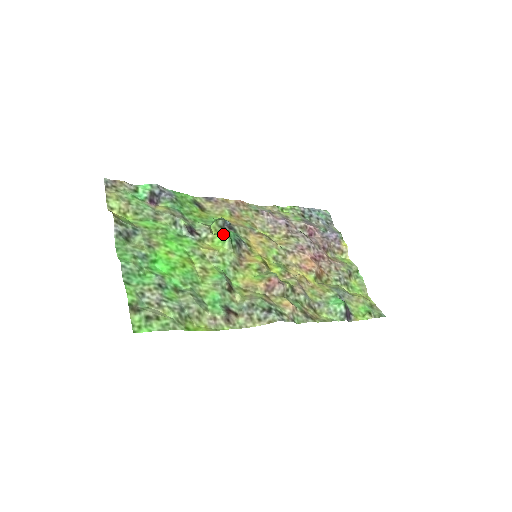
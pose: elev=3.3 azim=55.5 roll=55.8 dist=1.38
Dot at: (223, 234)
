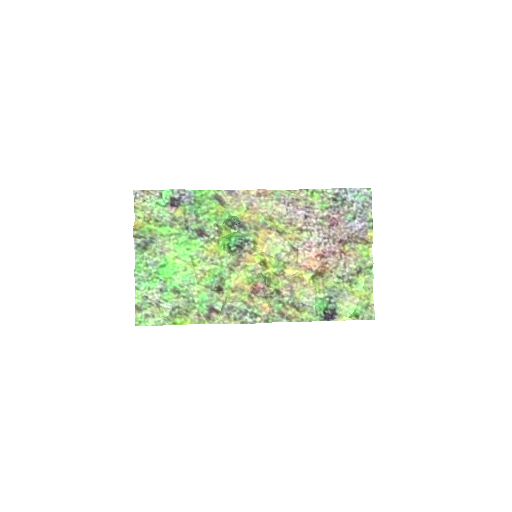
Dot at: (224, 240)
